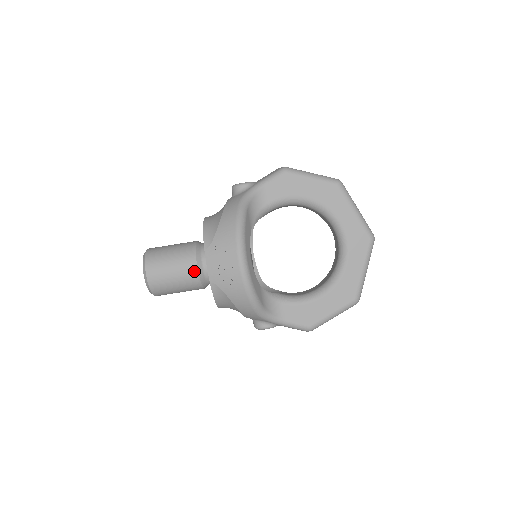
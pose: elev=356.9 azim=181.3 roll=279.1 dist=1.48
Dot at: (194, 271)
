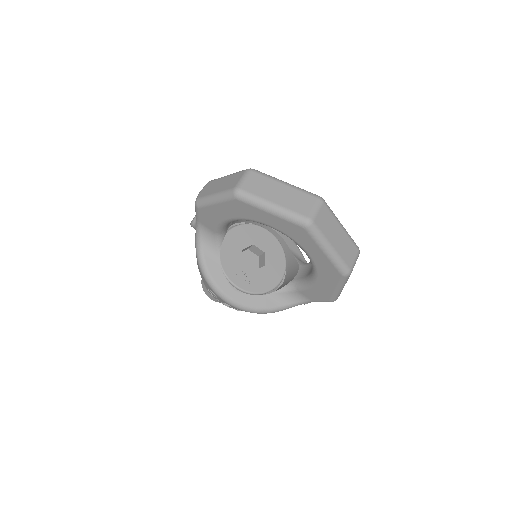
Dot at: occluded
